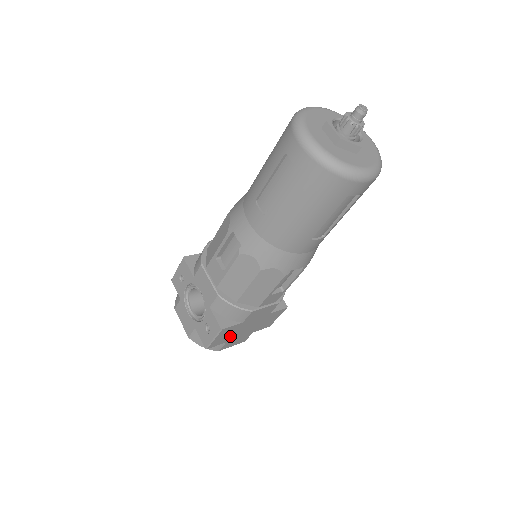
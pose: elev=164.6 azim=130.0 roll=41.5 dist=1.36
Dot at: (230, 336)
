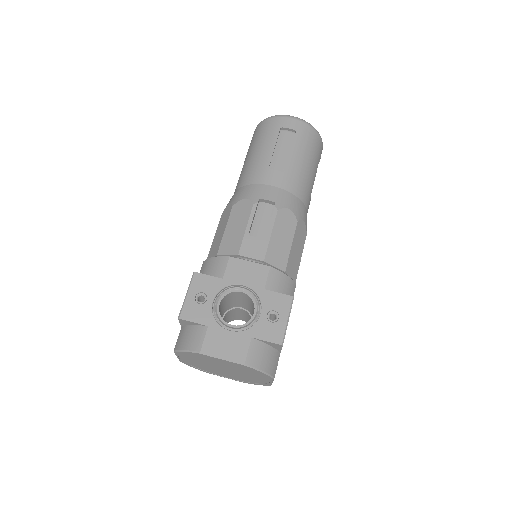
Dot at: occluded
